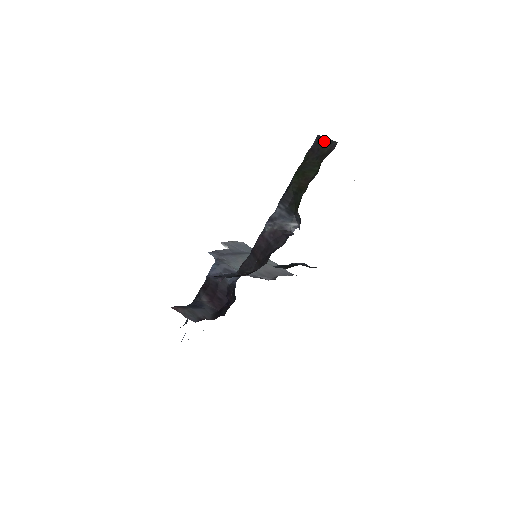
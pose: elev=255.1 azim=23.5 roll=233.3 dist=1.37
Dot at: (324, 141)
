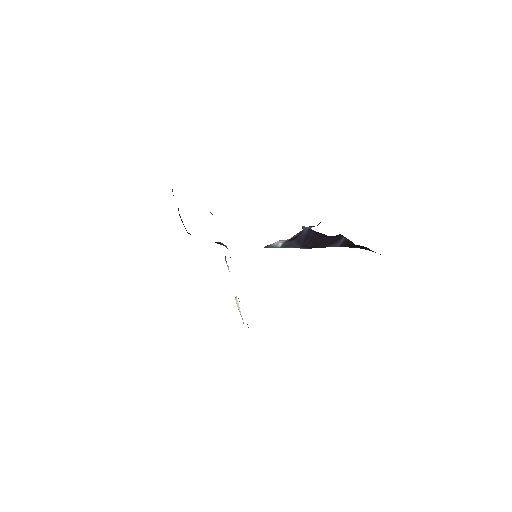
Dot at: occluded
